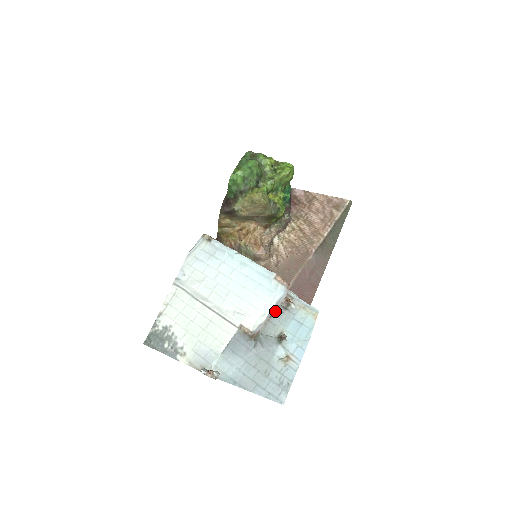
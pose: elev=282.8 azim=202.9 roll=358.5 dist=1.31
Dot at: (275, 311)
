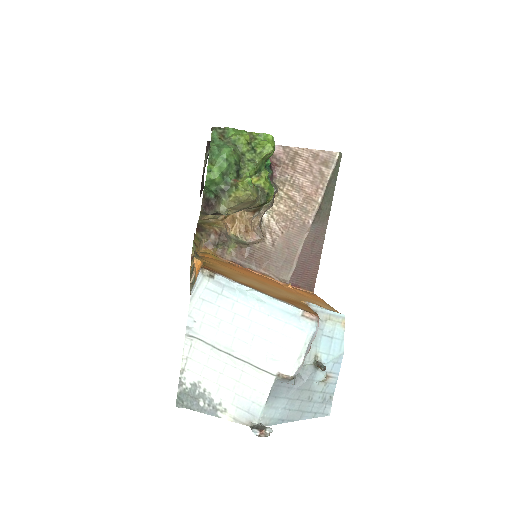
Dot at: (309, 347)
